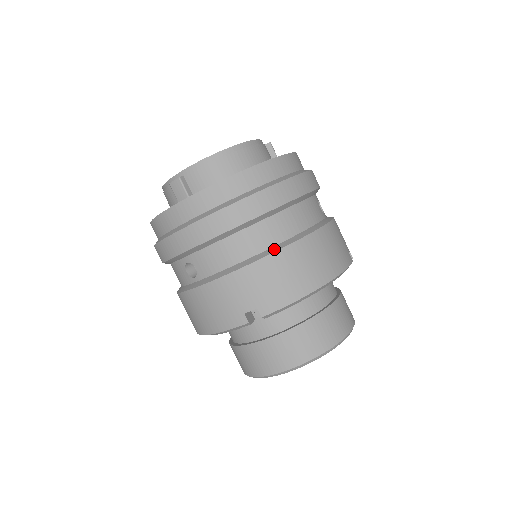
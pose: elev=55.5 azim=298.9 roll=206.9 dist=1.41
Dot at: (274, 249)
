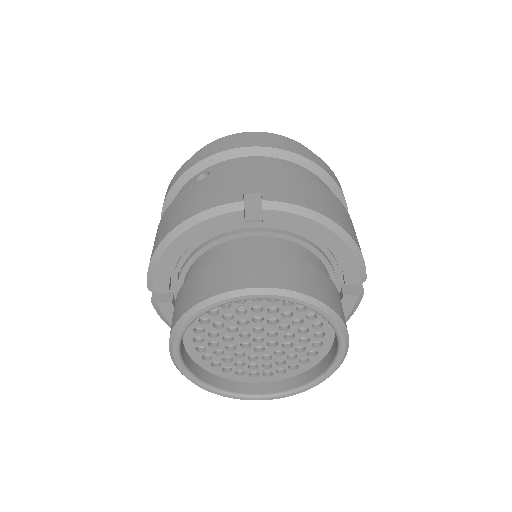
Dot at: occluded
